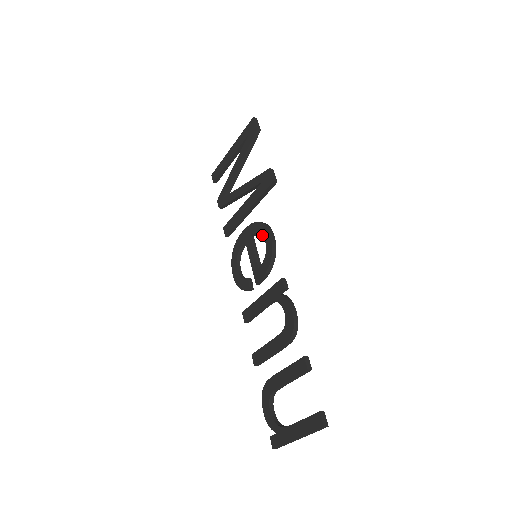
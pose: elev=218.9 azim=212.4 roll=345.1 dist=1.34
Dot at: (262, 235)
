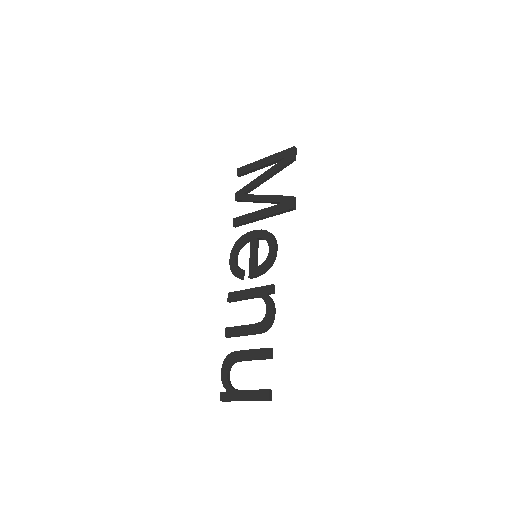
Dot at: (268, 244)
